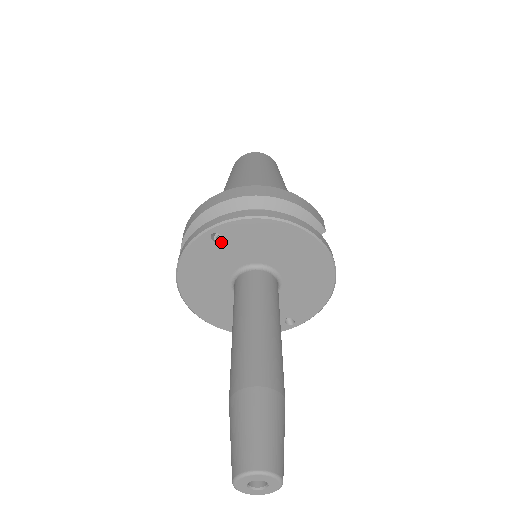
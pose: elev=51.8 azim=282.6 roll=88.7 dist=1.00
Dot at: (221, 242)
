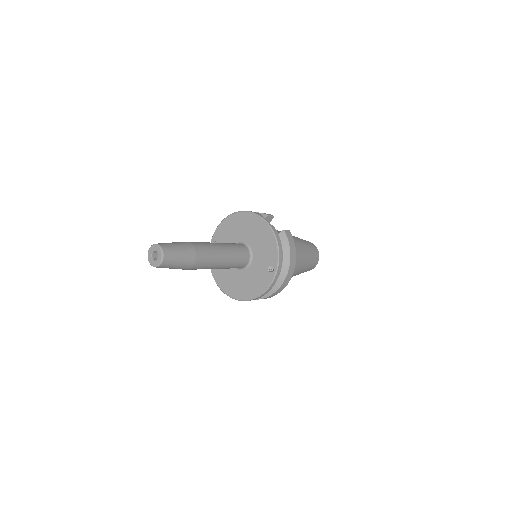
Dot at: occluded
